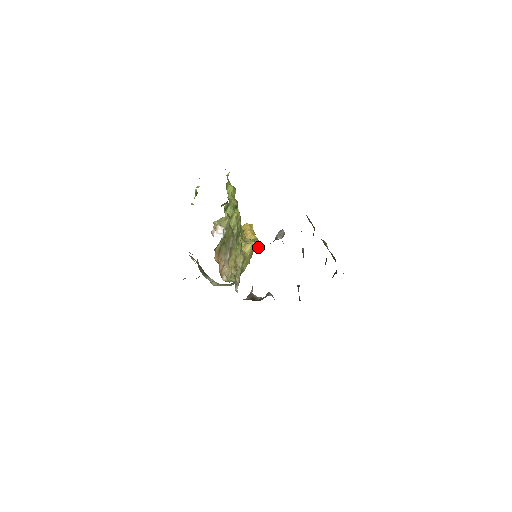
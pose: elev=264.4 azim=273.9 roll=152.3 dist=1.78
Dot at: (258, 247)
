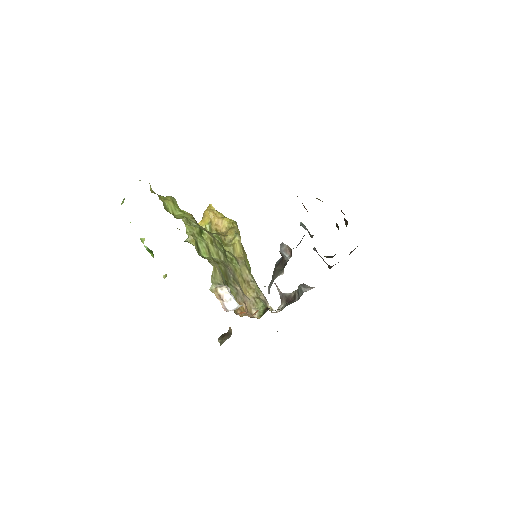
Dot at: occluded
